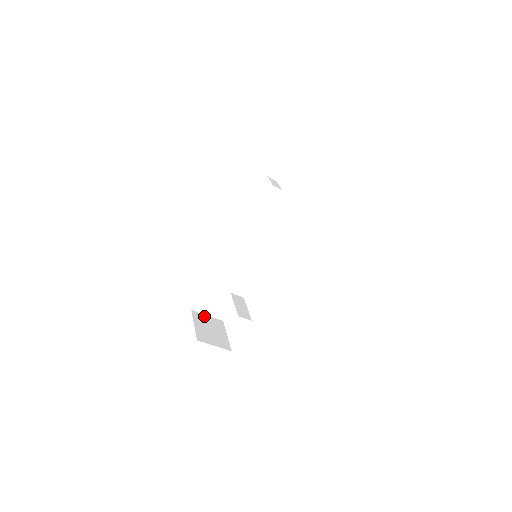
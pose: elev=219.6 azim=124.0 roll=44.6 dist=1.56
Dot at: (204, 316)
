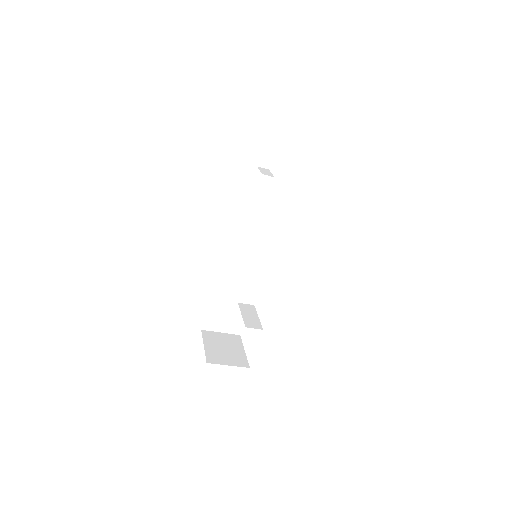
Dot at: (217, 334)
